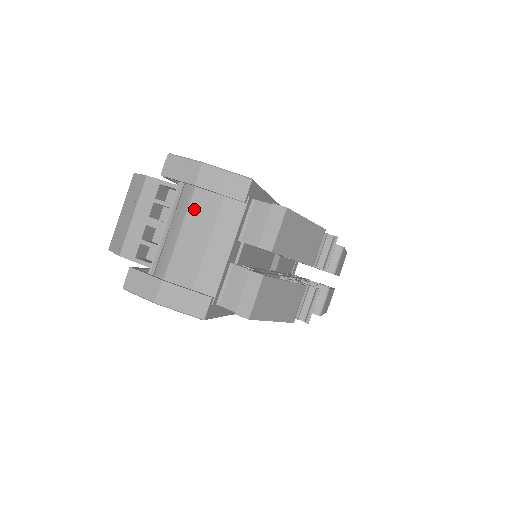
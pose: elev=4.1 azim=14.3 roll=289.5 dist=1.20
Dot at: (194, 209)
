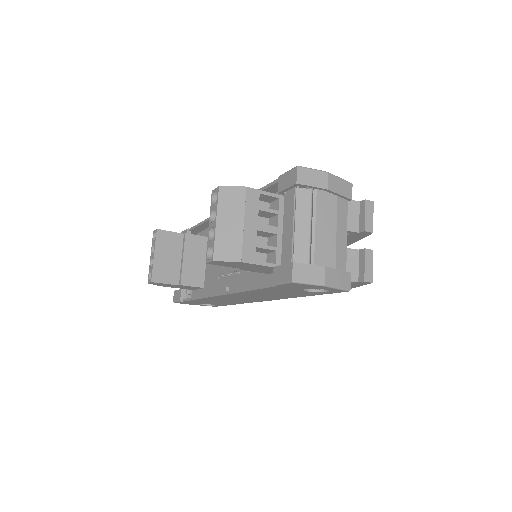
Dot at: (320, 209)
